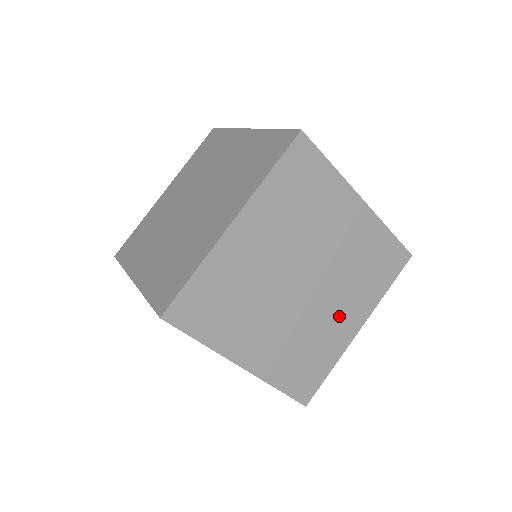
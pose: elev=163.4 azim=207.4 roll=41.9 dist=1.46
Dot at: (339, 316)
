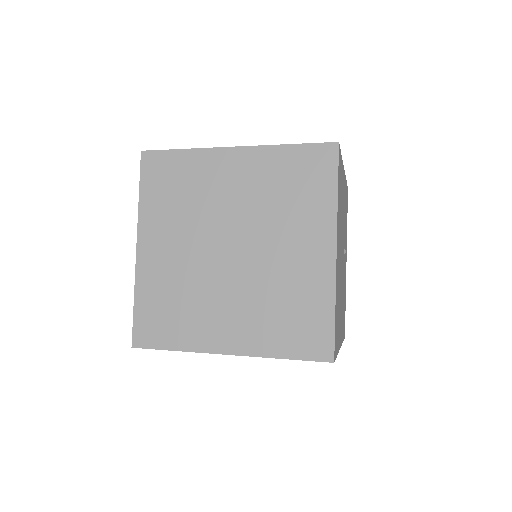
Dot at: (225, 316)
